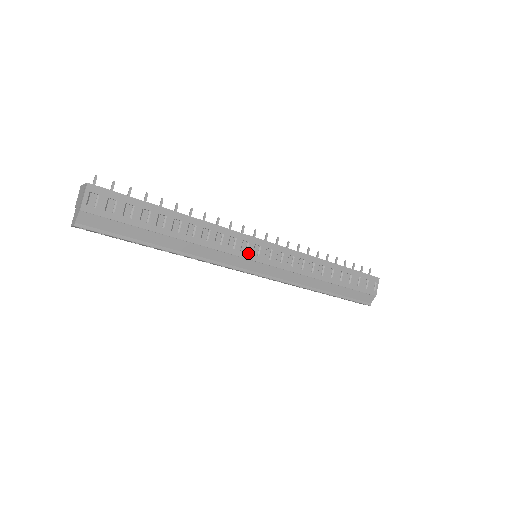
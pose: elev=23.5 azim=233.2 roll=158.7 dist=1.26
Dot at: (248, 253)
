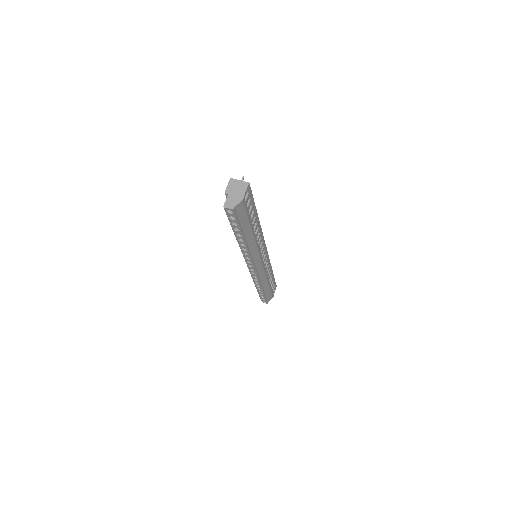
Dot at: (261, 254)
